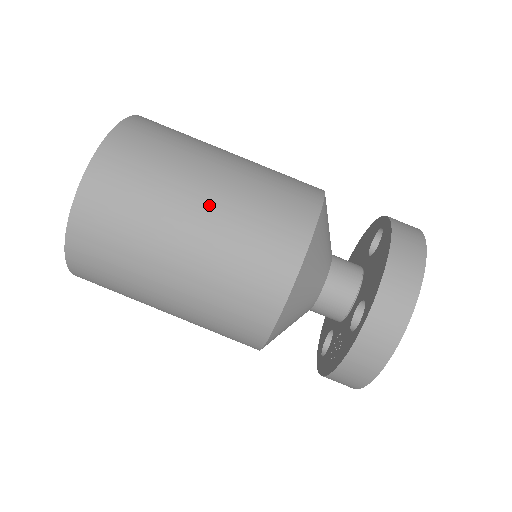
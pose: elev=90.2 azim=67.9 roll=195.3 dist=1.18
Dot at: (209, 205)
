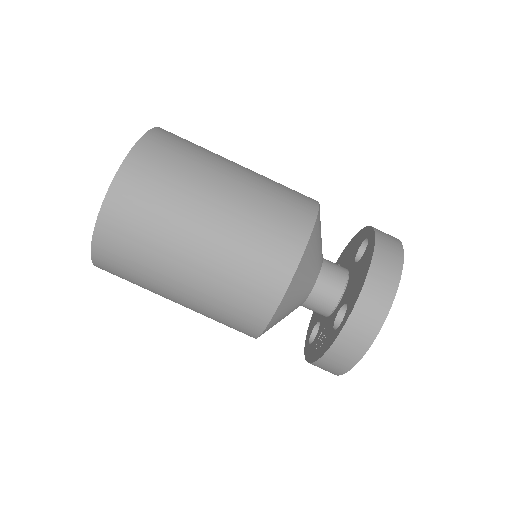
Dot at: (217, 219)
